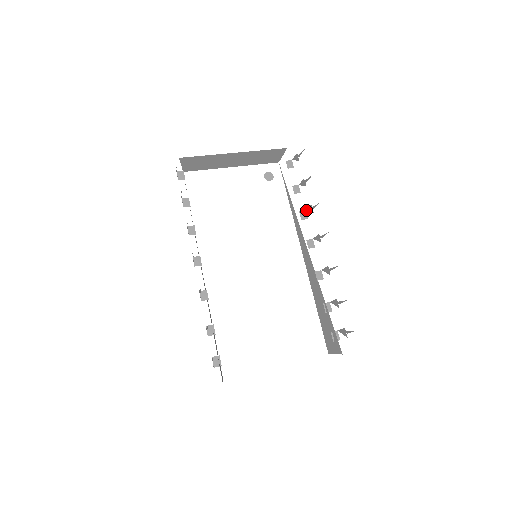
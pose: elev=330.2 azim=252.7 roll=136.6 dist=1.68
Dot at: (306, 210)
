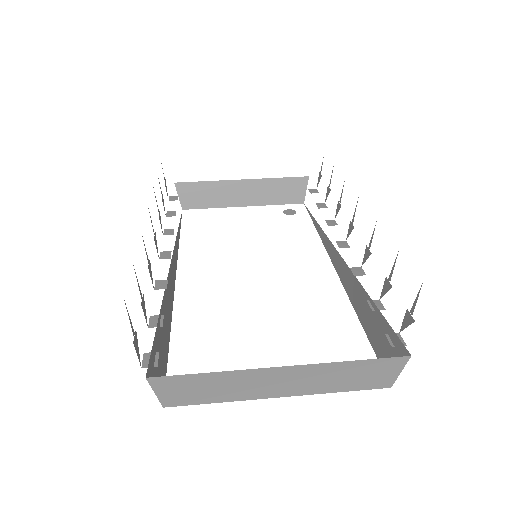
Dot at: (335, 217)
